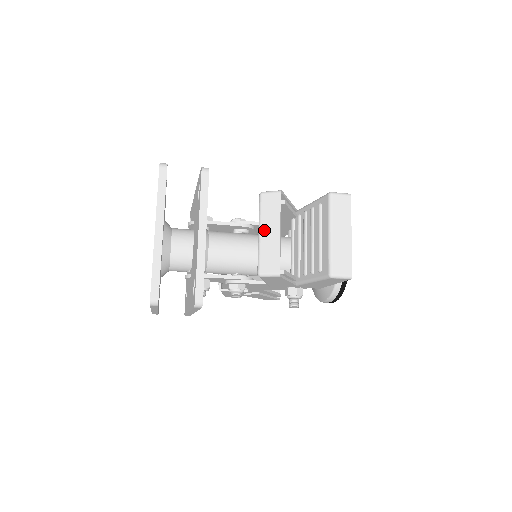
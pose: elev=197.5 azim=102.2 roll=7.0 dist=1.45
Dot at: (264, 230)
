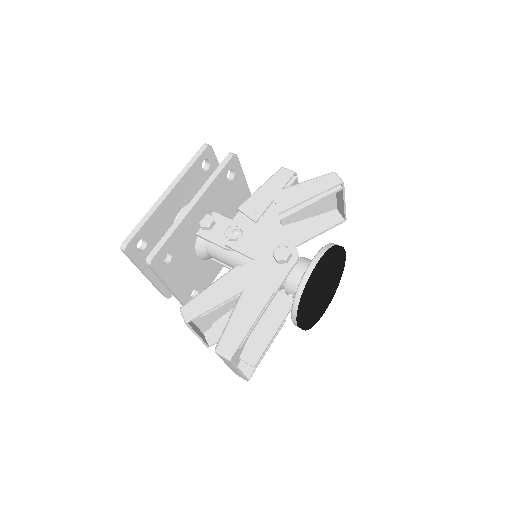
Dot at: occluded
